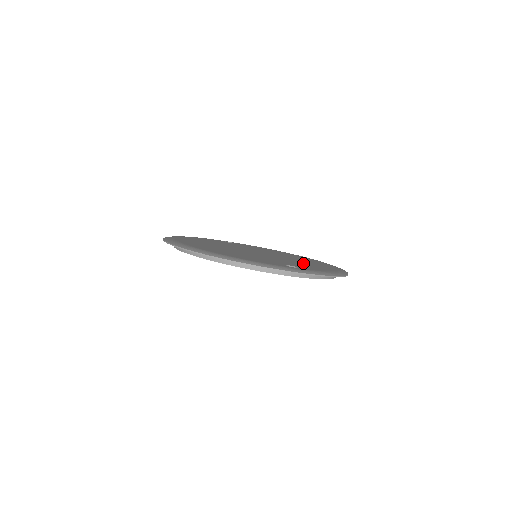
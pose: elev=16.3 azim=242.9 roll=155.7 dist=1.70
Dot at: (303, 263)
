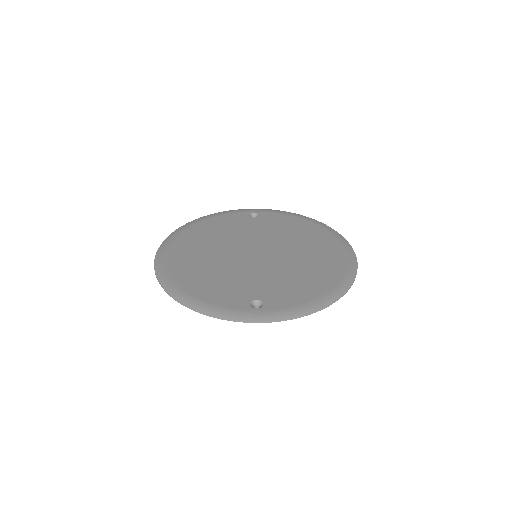
Dot at: (295, 276)
